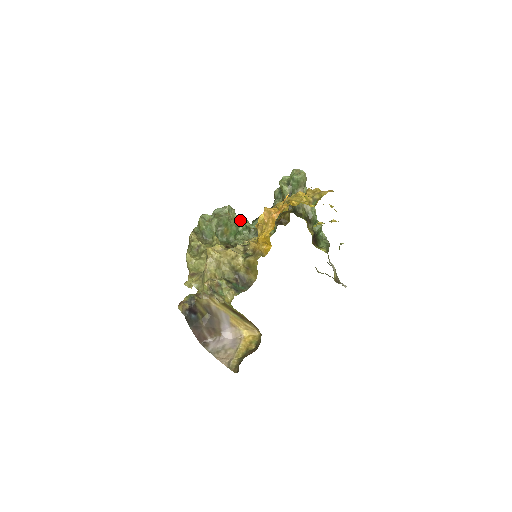
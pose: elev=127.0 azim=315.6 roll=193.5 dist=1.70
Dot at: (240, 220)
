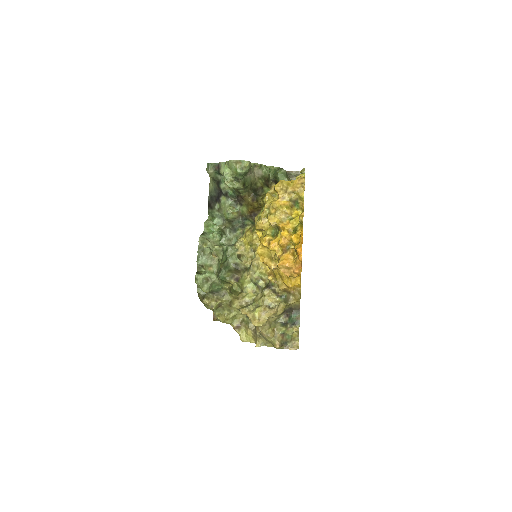
Dot at: (211, 235)
